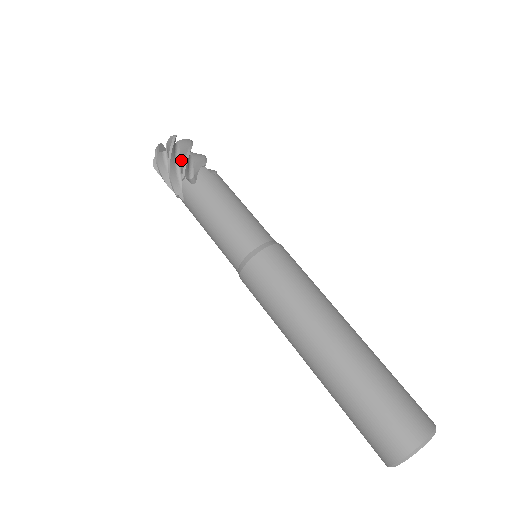
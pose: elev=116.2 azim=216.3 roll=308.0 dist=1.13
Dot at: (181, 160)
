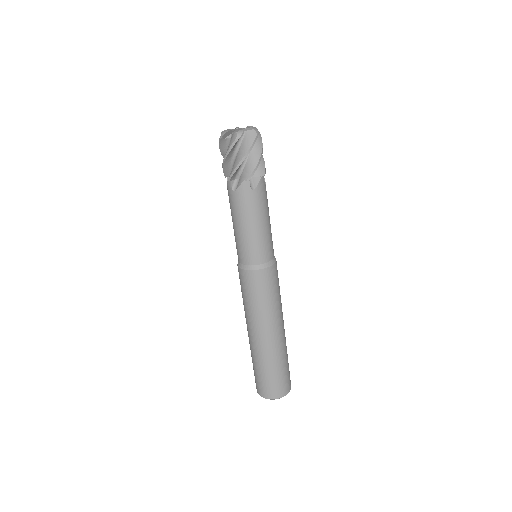
Dot at: (235, 160)
